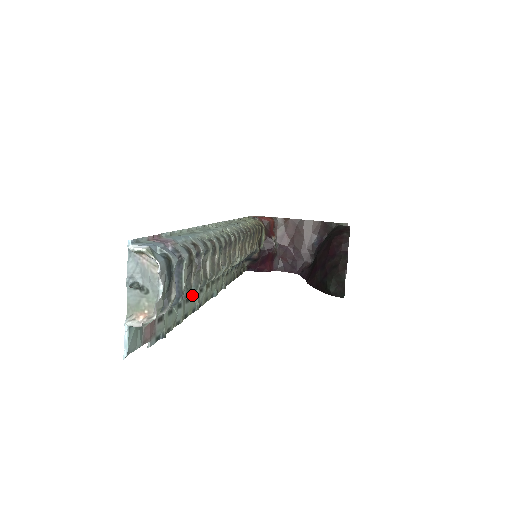
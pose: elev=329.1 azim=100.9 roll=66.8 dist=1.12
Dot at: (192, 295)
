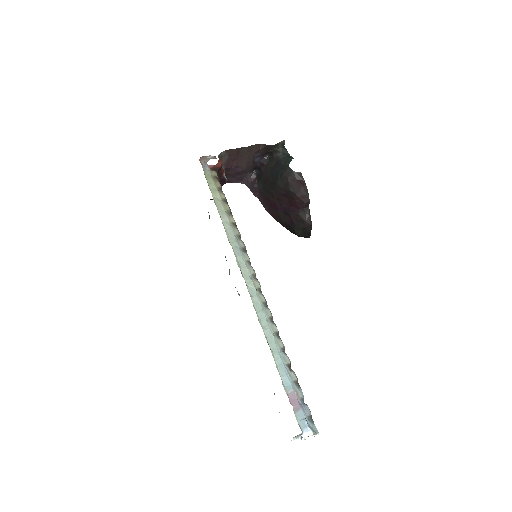
Dot at: occluded
